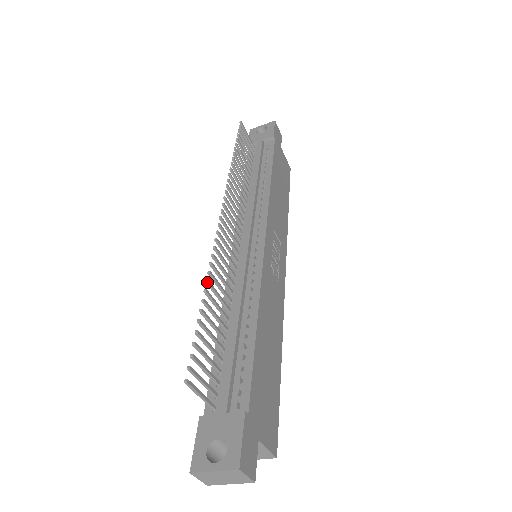
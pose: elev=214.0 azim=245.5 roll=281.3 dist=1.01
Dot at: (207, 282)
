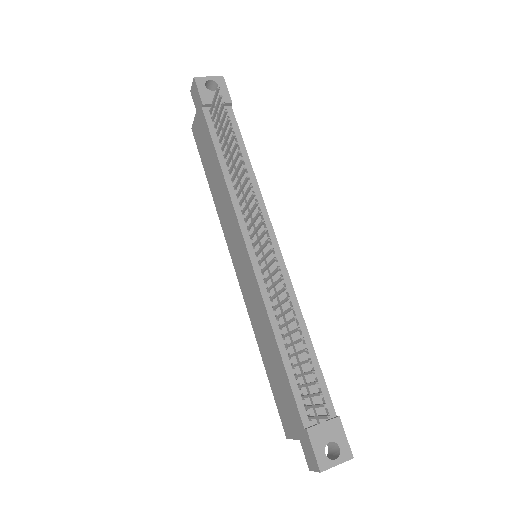
Dot at: (296, 319)
